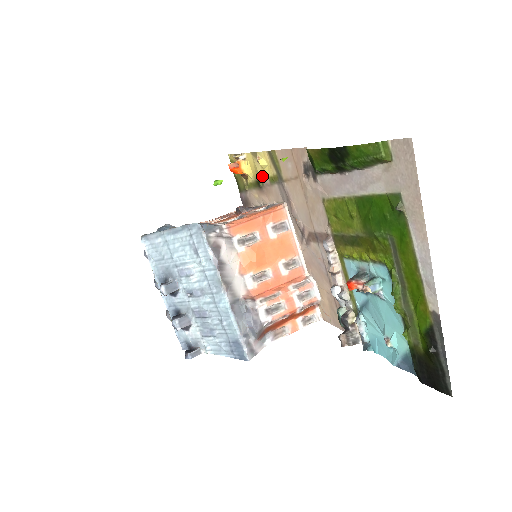
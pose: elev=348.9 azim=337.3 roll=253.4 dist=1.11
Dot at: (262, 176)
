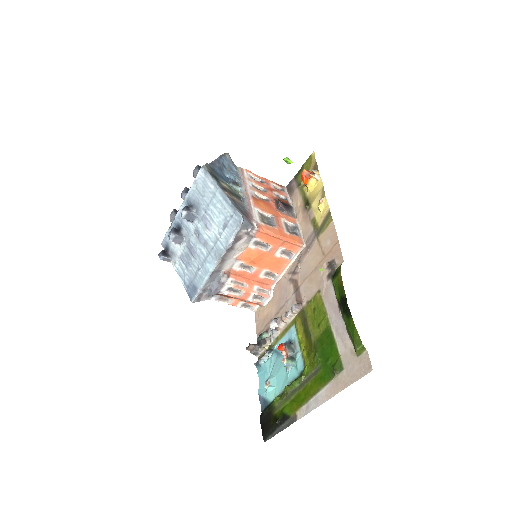
Dot at: (313, 207)
